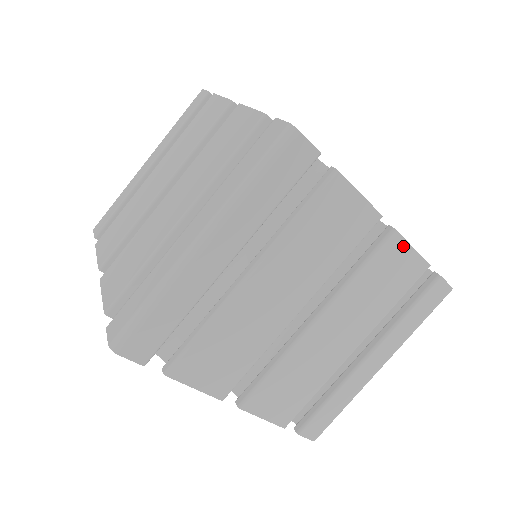
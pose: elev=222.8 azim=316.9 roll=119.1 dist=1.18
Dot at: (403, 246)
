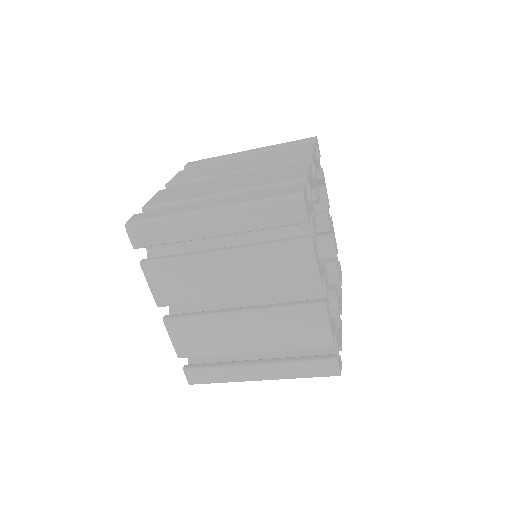
Dot at: (324, 318)
